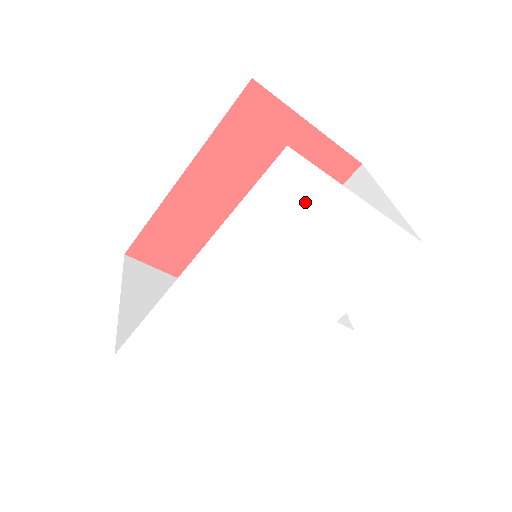
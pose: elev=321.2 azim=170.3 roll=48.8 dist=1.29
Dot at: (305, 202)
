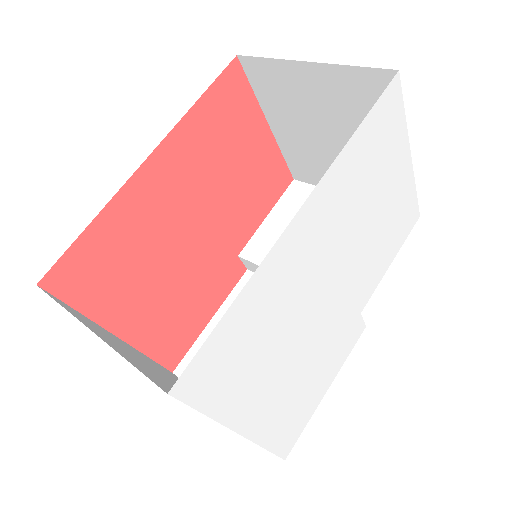
Dot at: (388, 145)
